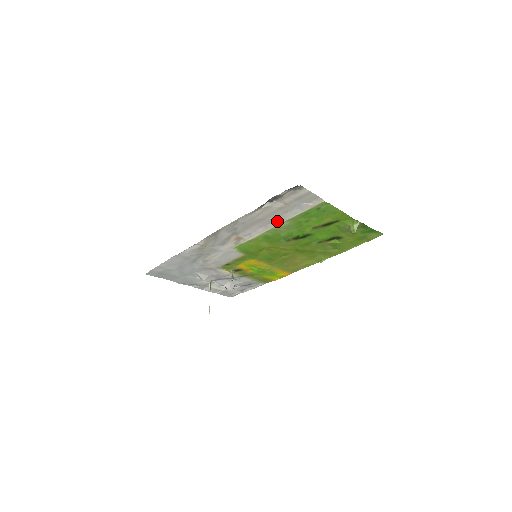
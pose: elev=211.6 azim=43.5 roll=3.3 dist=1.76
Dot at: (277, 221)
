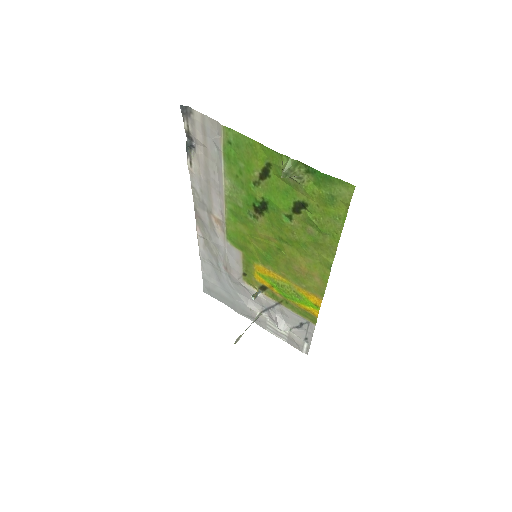
Dot at: (220, 180)
